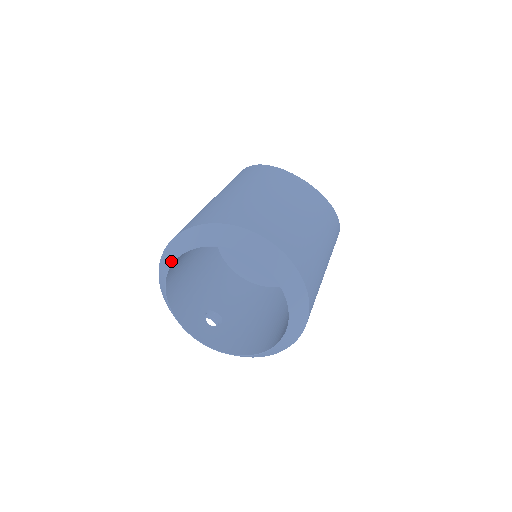
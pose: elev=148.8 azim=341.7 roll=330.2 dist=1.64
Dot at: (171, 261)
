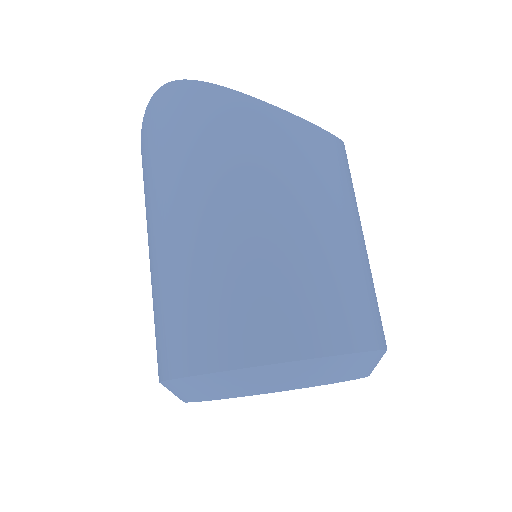
Dot at: (214, 398)
